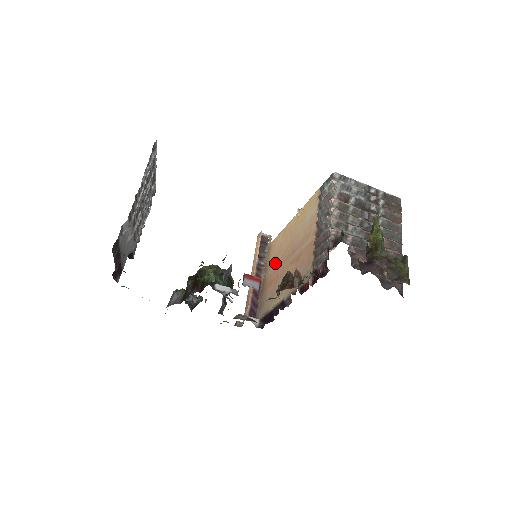
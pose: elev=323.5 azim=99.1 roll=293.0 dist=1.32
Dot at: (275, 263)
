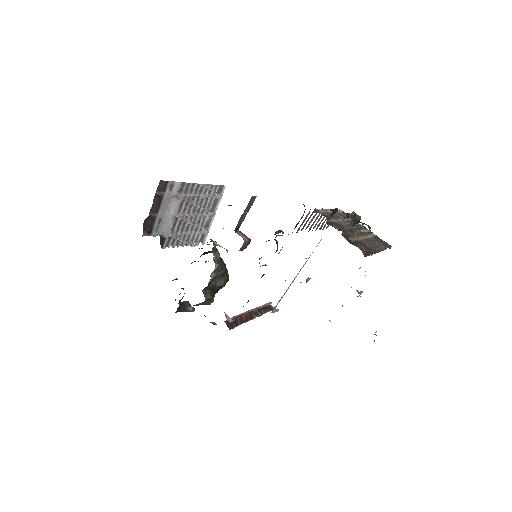
Dot at: occluded
